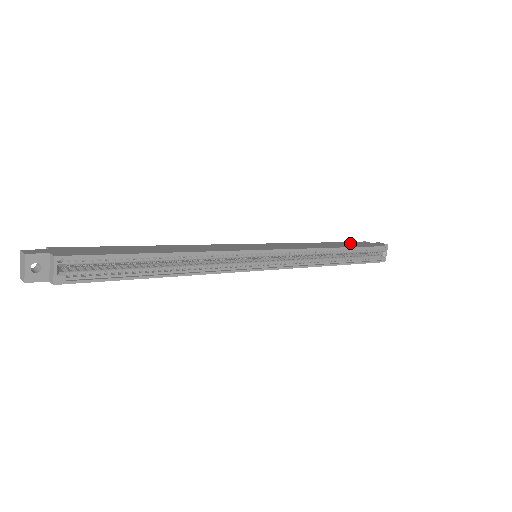
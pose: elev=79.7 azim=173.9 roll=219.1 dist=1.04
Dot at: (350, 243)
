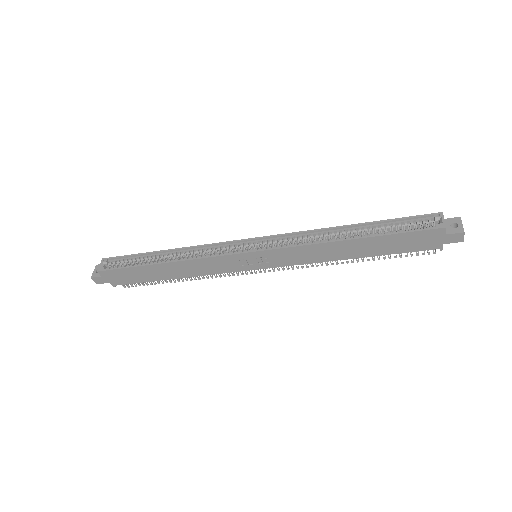
Dot at: occluded
